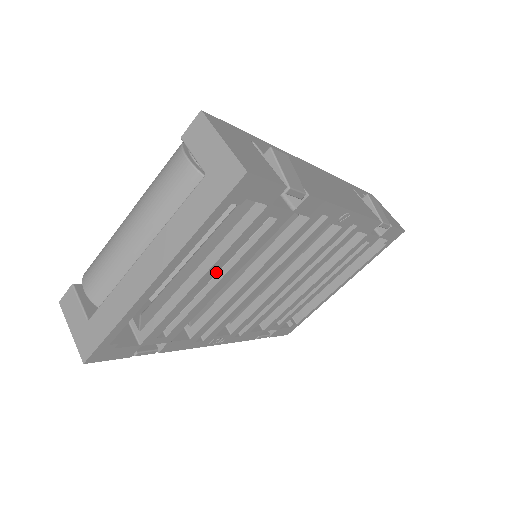
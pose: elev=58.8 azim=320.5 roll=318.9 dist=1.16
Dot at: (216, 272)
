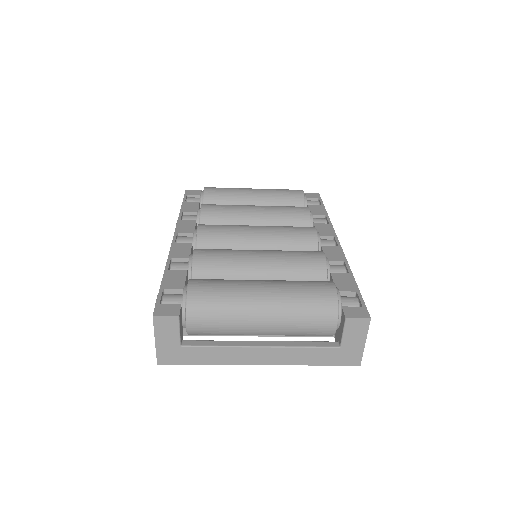
Dot at: occluded
